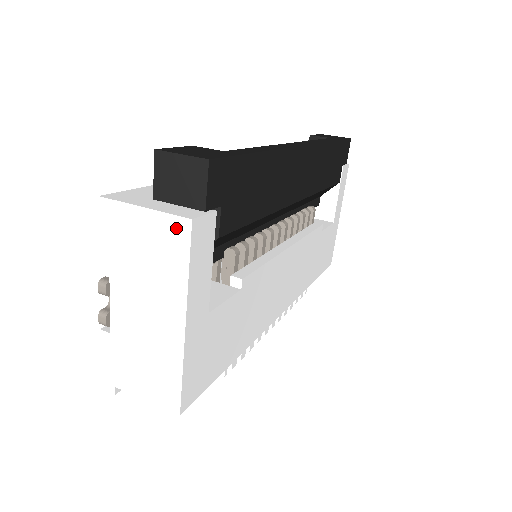
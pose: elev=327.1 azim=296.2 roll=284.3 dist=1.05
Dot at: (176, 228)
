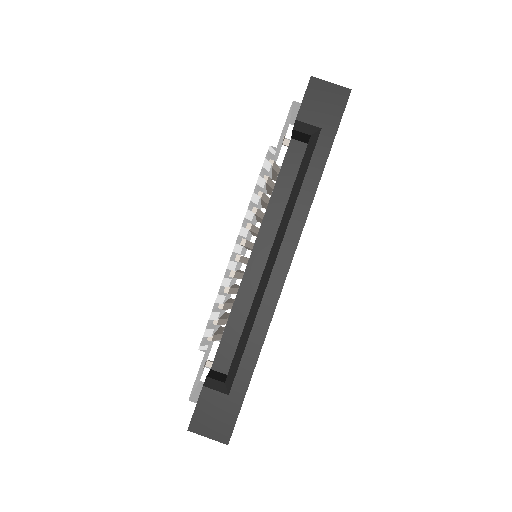
Dot at: occluded
